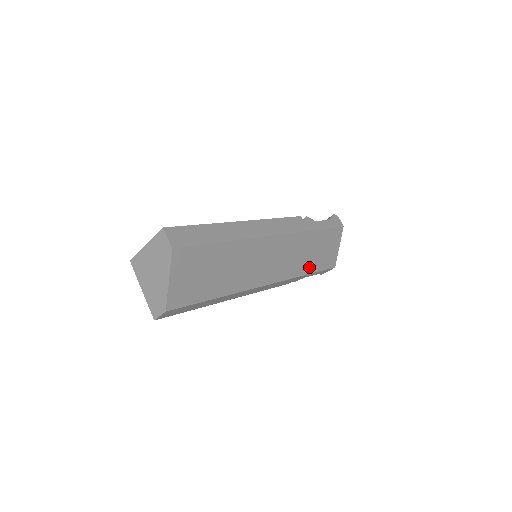
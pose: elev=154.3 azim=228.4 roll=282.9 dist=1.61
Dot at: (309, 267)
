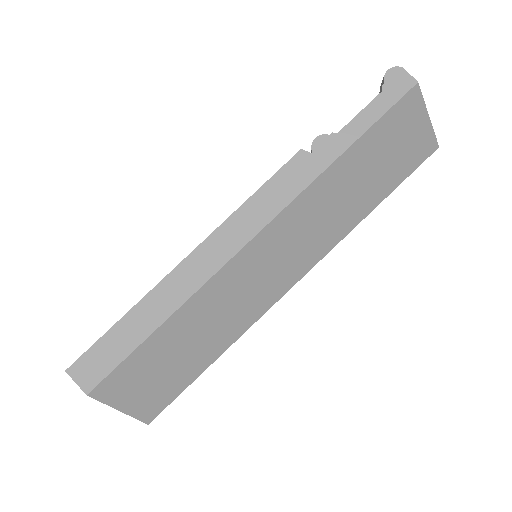
Dot at: (369, 200)
